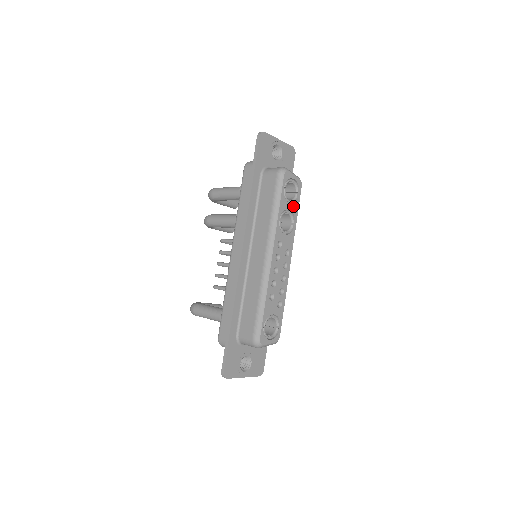
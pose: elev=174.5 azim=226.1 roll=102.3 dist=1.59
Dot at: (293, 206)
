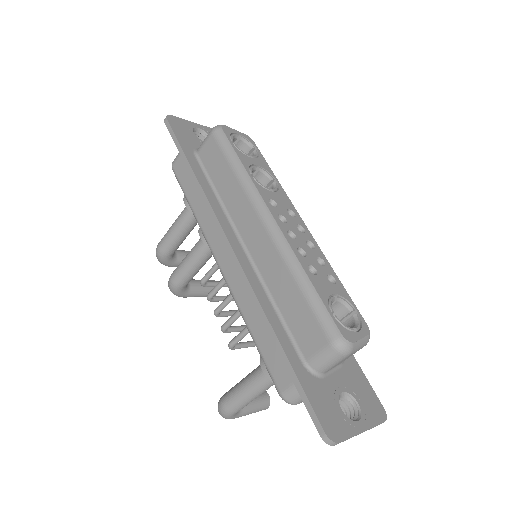
Dot at: (259, 162)
